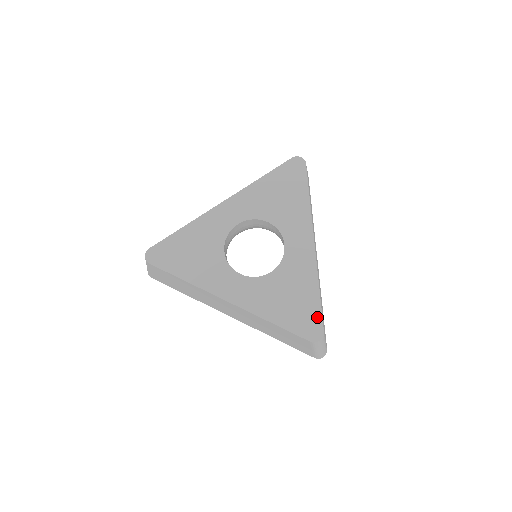
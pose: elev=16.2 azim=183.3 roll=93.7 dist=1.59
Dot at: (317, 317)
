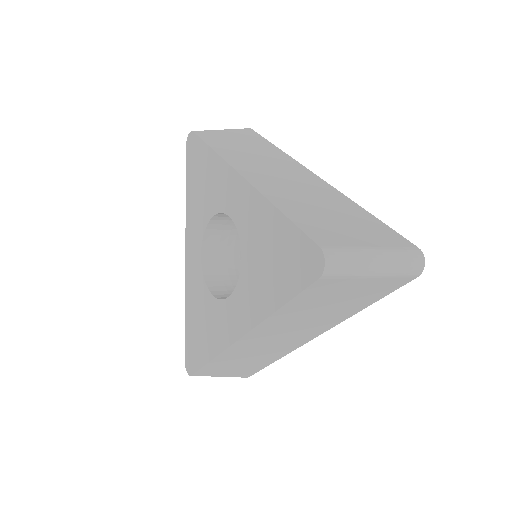
Dot at: (300, 241)
